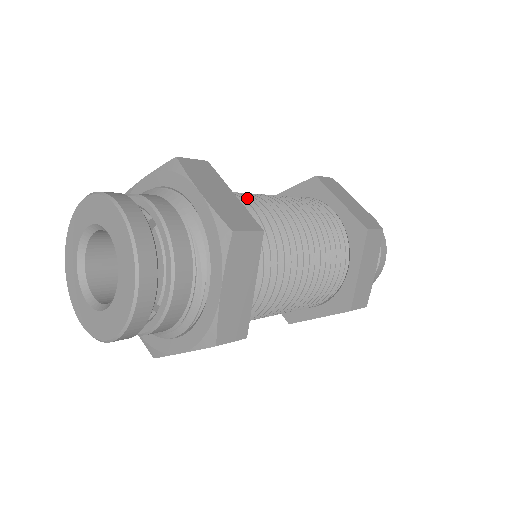
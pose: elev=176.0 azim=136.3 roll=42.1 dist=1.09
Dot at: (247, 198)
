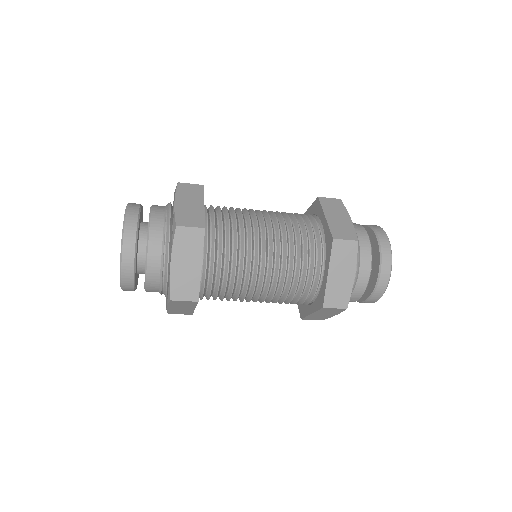
Dot at: occluded
